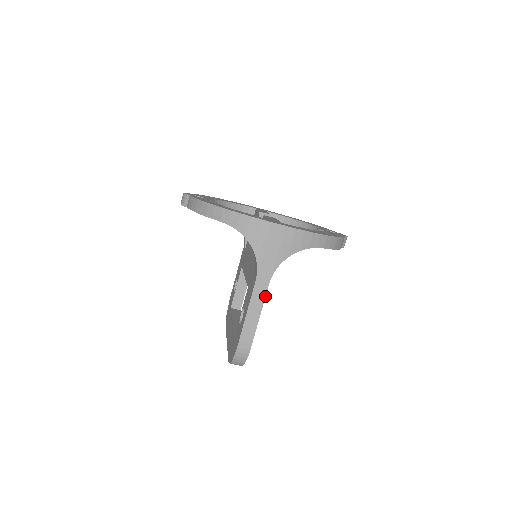
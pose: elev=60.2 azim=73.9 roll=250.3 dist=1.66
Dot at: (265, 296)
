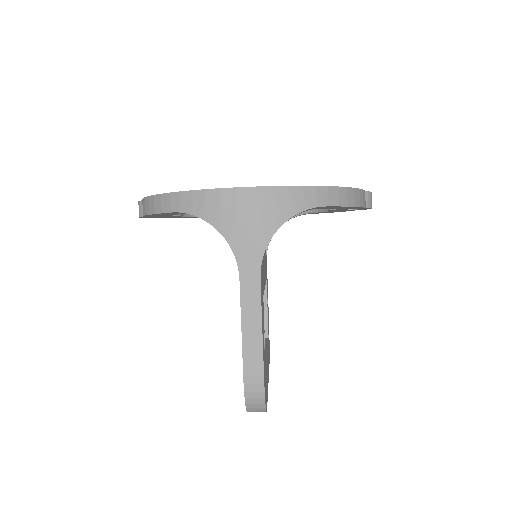
Dot at: (260, 297)
